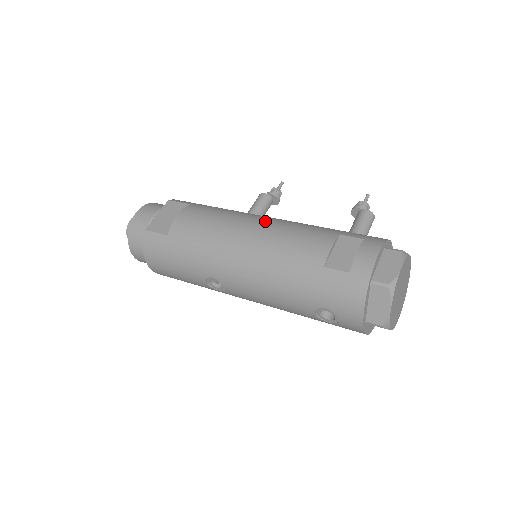
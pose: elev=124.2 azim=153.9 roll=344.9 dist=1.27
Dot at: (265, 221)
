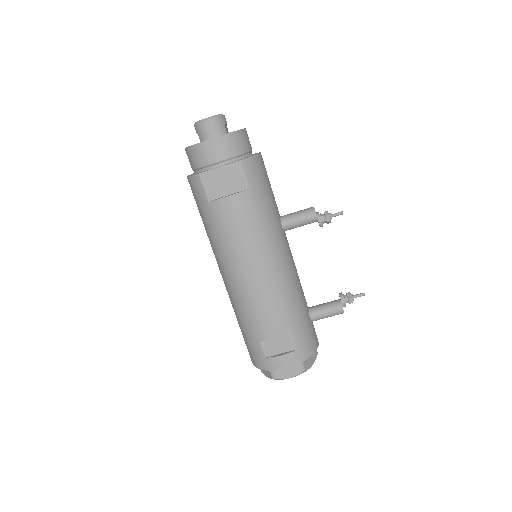
Dot at: (270, 274)
